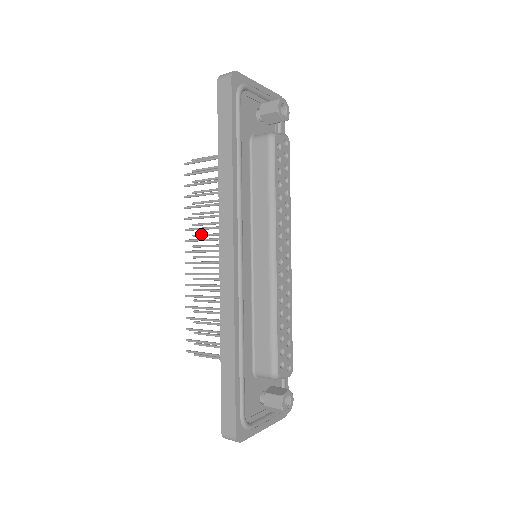
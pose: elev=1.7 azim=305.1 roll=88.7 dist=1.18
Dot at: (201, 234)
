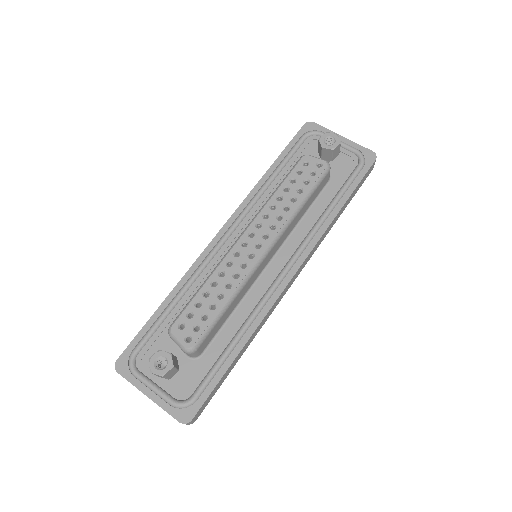
Dot at: occluded
